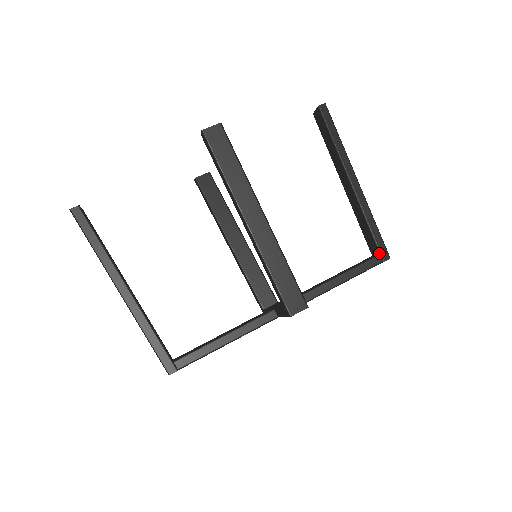
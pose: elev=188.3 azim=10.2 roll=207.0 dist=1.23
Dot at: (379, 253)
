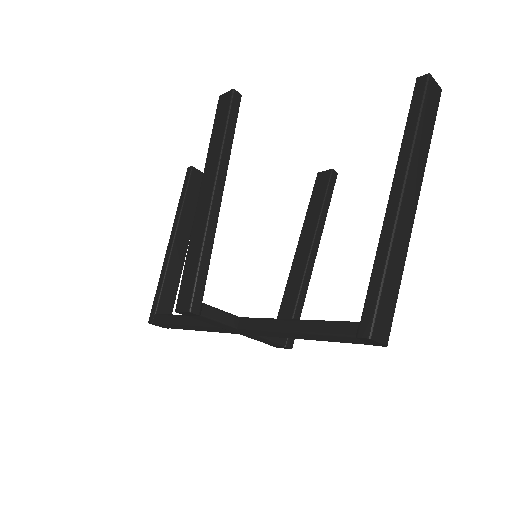
Dot at: (360, 321)
